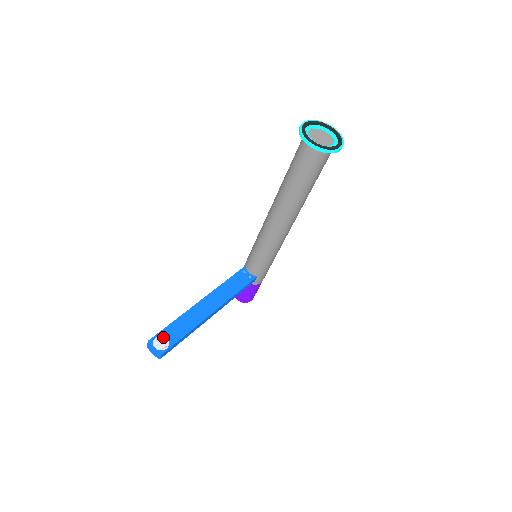
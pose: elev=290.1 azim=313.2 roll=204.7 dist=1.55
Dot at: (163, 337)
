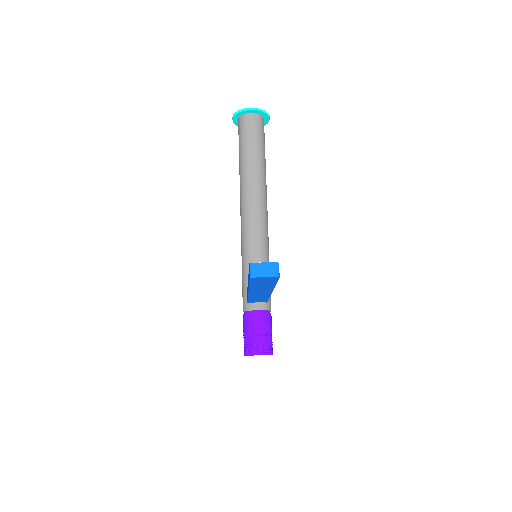
Dot at: occluded
